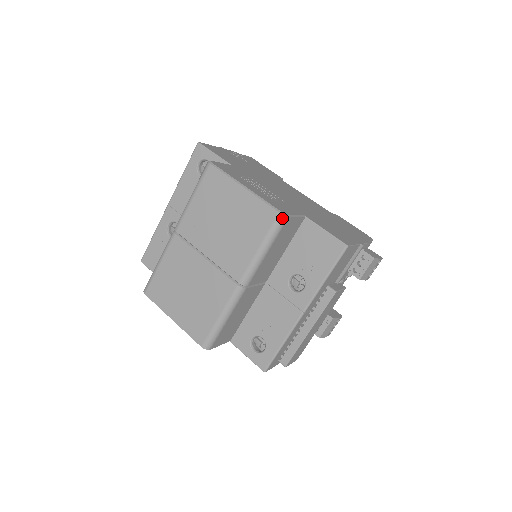
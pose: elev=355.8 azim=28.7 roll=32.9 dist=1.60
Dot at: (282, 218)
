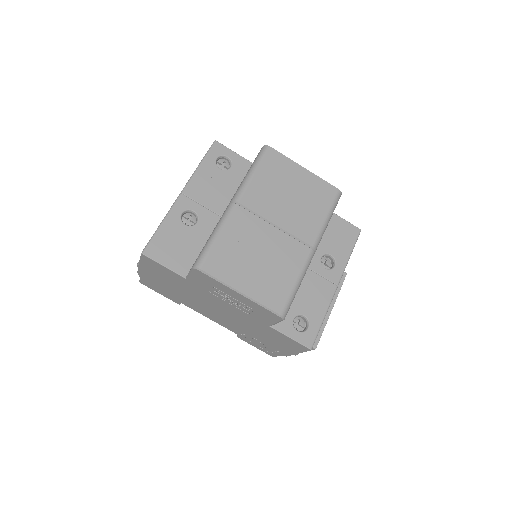
Dot at: (340, 194)
